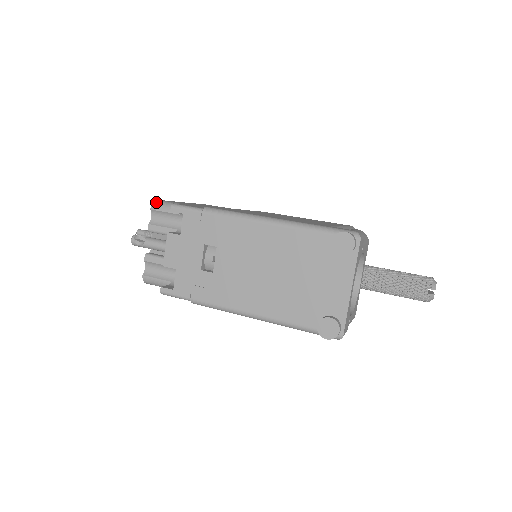
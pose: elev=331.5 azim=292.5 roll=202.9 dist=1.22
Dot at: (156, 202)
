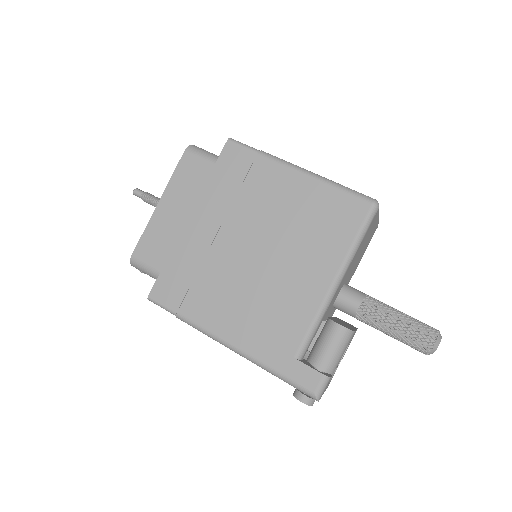
Dot at: (132, 263)
